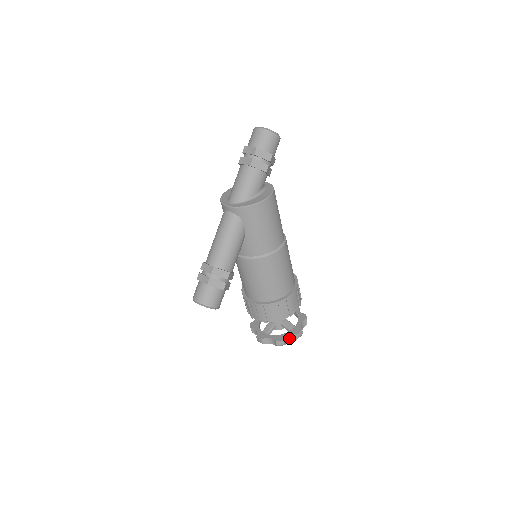
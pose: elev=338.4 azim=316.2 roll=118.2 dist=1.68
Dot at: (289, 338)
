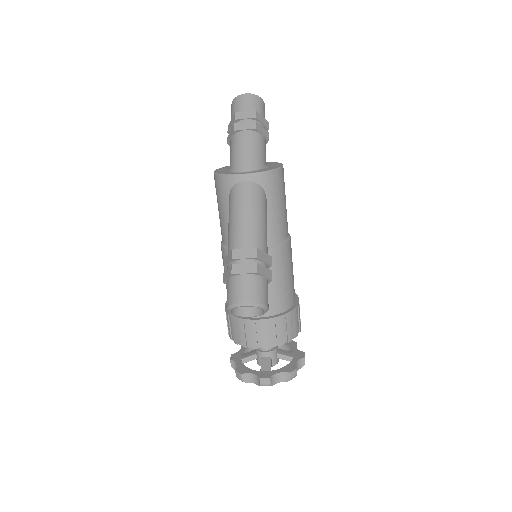
Dot at: occluded
